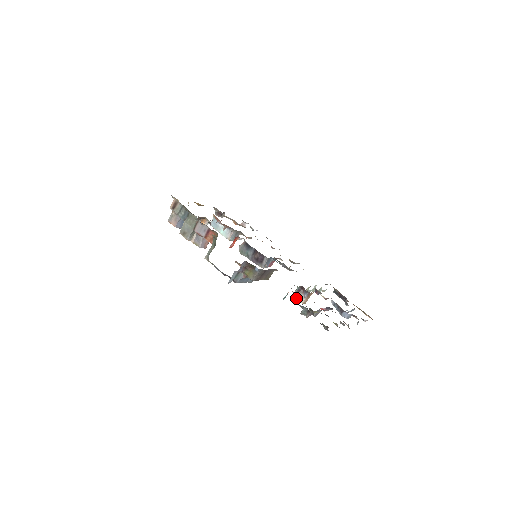
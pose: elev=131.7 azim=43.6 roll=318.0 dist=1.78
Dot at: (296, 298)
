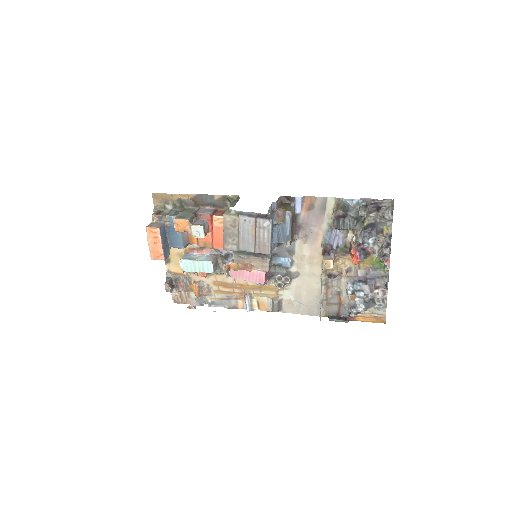
Dot at: (342, 217)
